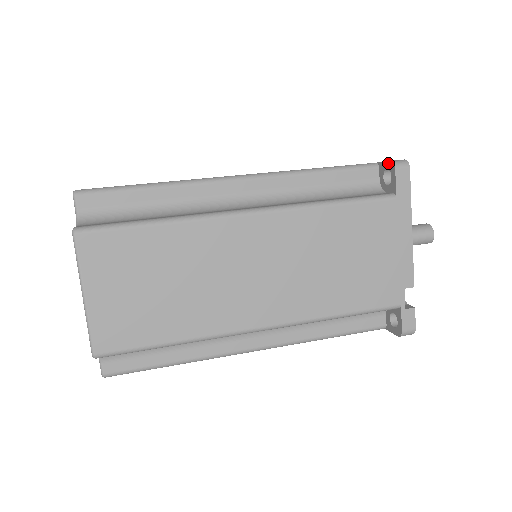
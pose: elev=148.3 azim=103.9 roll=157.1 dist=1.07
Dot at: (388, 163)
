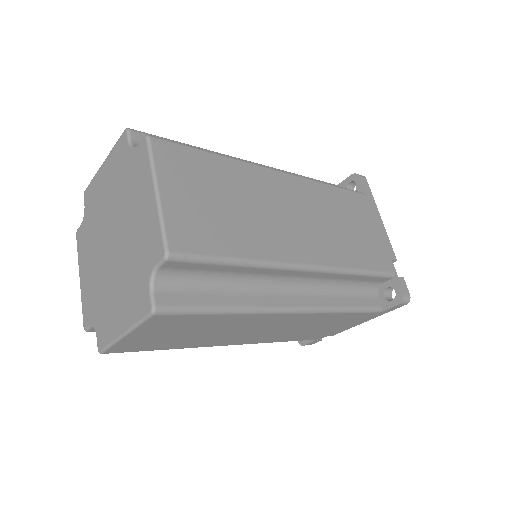
Dot at: (350, 177)
